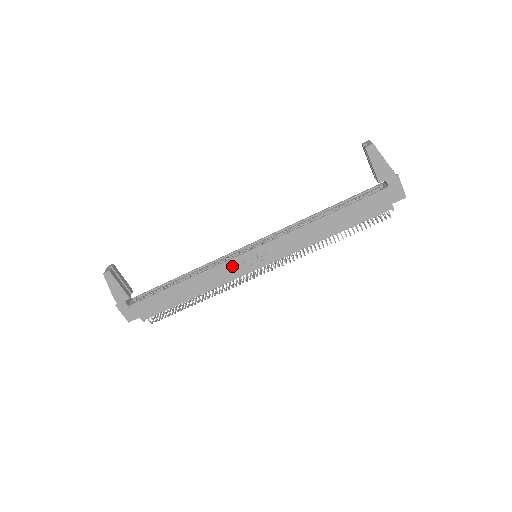
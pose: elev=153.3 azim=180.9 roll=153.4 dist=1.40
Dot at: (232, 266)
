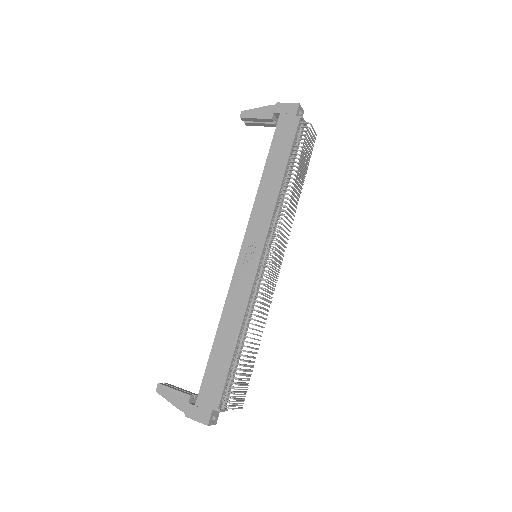
Dot at: (240, 278)
